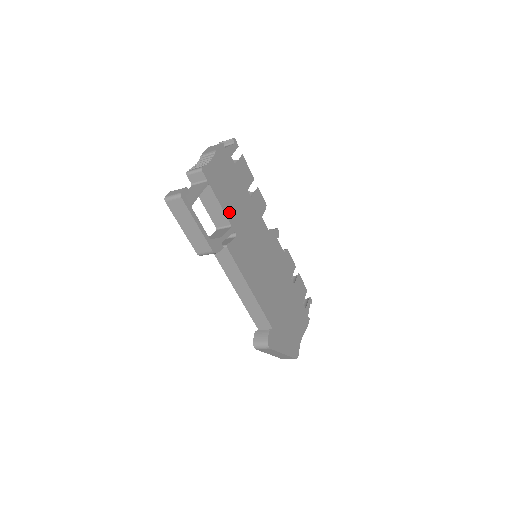
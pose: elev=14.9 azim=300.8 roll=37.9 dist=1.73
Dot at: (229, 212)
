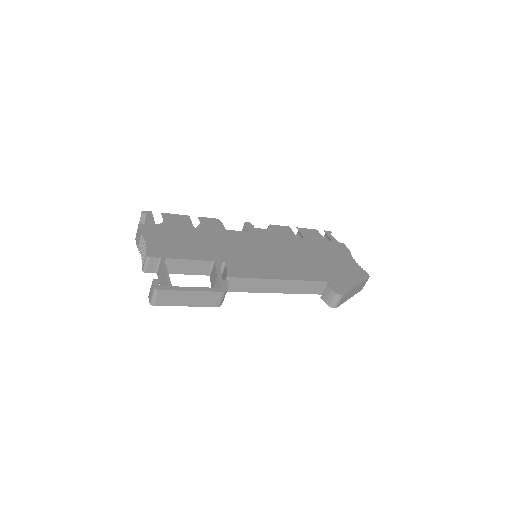
Dot at: (201, 256)
